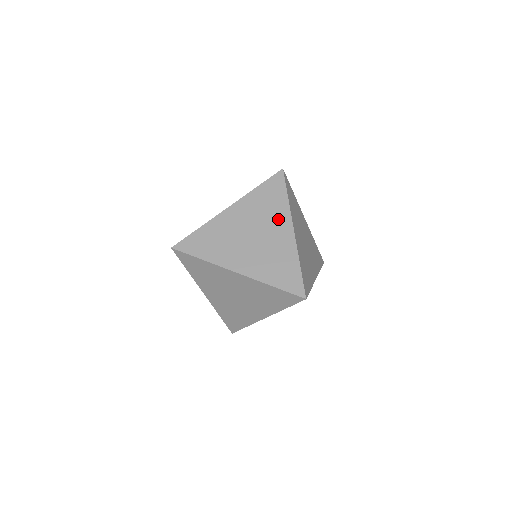
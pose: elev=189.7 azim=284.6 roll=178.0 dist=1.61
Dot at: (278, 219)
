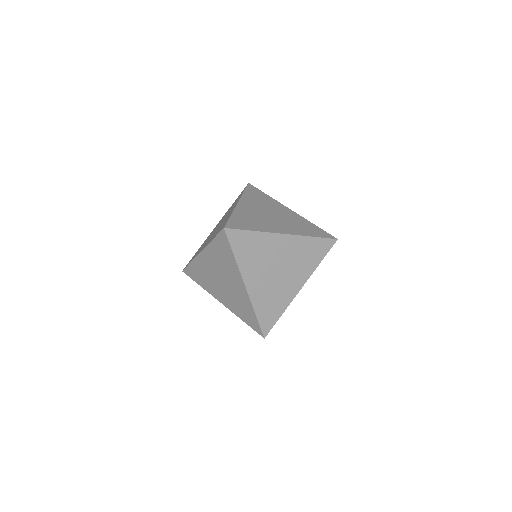
Dot at: (233, 274)
